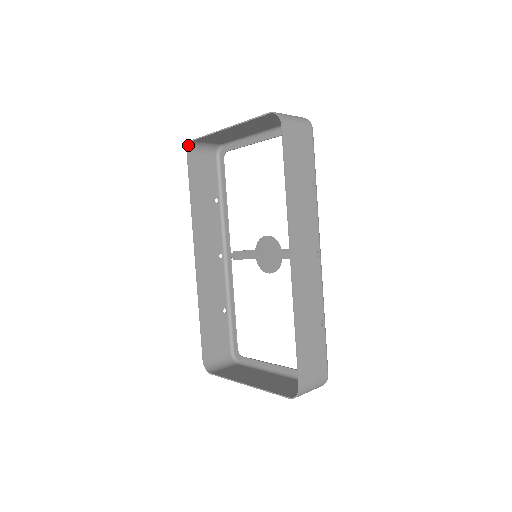
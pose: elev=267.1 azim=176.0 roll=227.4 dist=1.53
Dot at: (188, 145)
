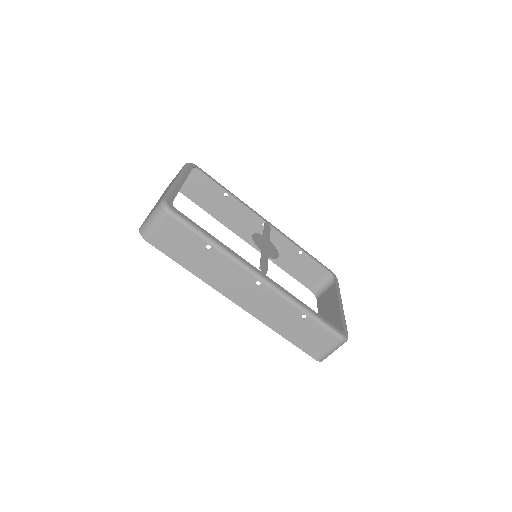
Dot at: occluded
